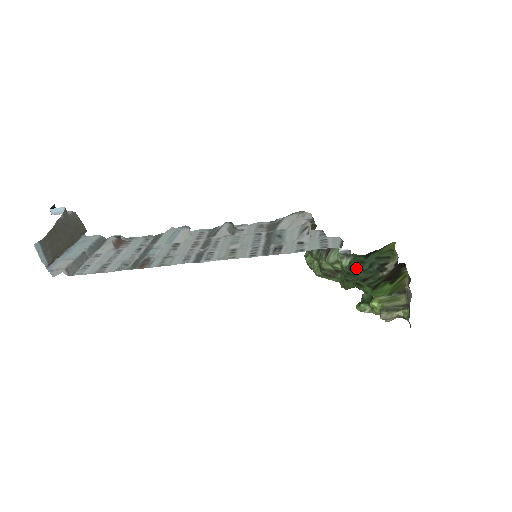
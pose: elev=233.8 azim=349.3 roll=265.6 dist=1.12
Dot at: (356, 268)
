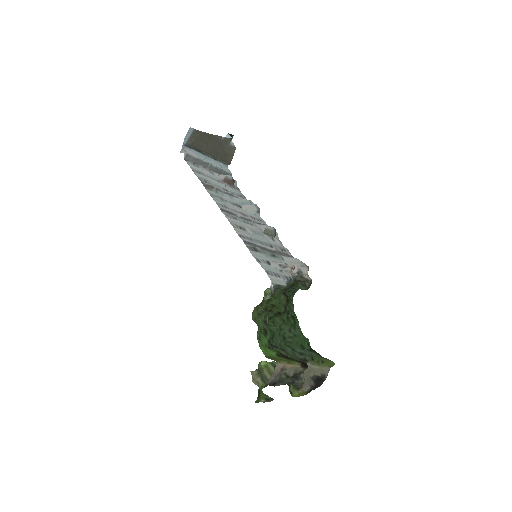
Dot at: (293, 343)
